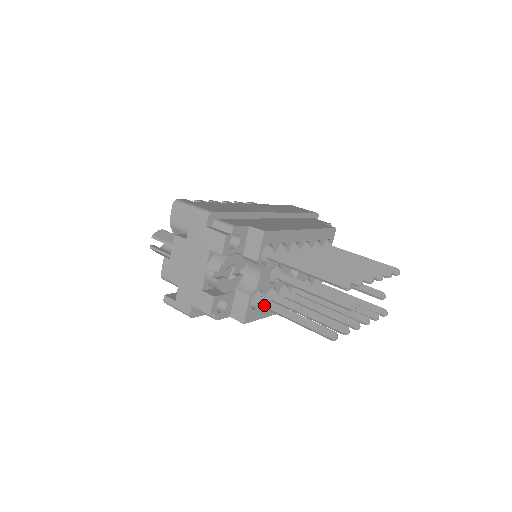
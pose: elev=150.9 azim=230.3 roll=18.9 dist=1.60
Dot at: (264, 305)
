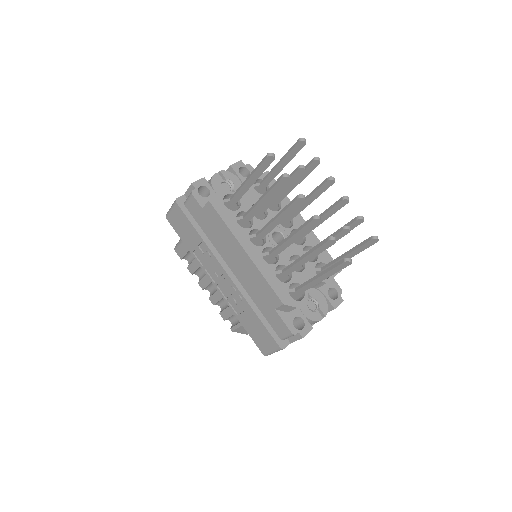
Dot at: (234, 194)
